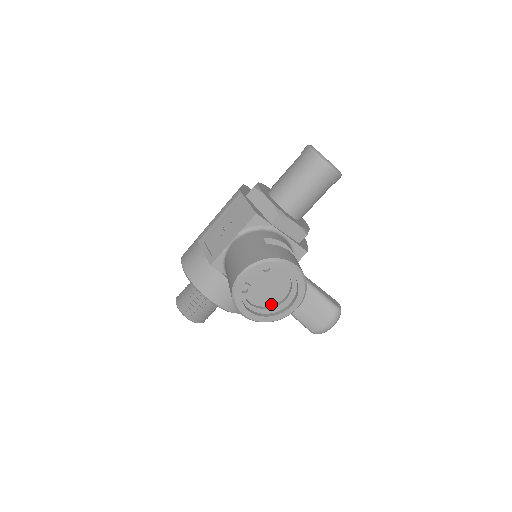
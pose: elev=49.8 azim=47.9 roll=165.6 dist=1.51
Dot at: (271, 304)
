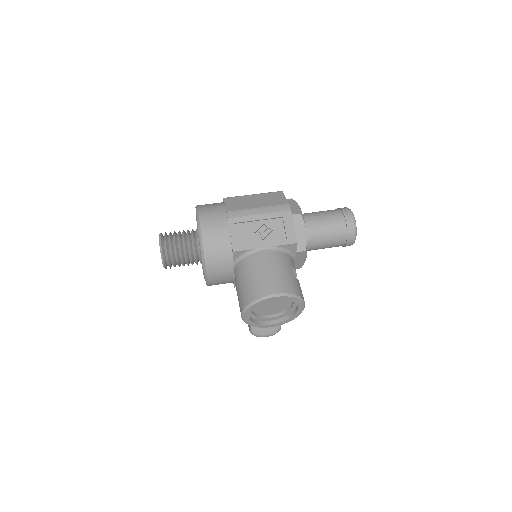
Dot at: (260, 313)
